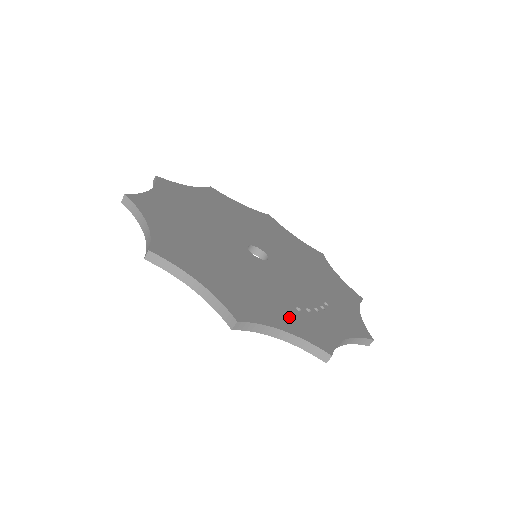
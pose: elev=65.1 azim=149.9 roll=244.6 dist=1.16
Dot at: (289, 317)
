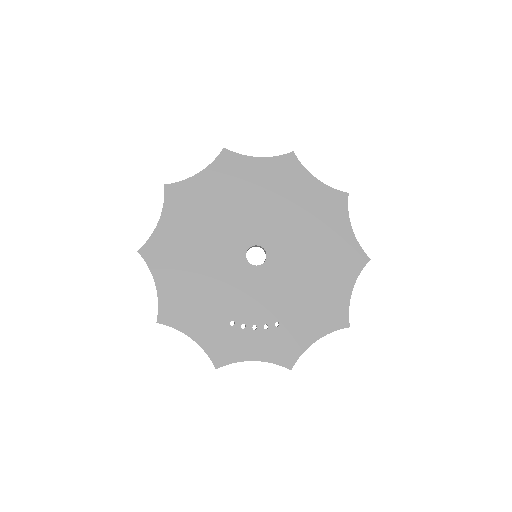
Dot at: (211, 329)
